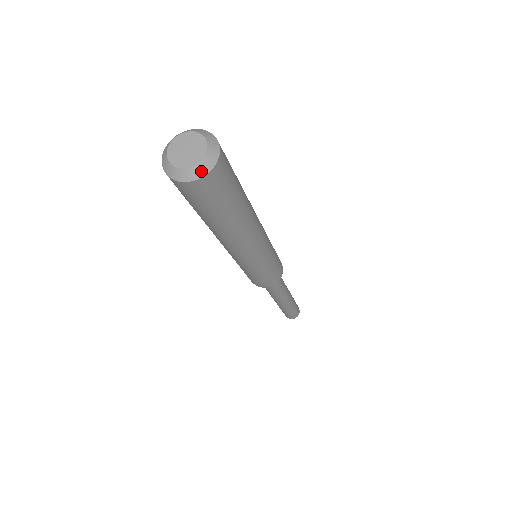
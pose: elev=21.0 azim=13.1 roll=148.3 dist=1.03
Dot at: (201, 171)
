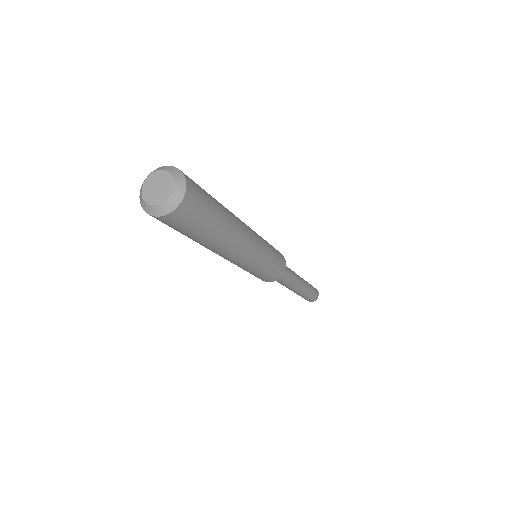
Dot at: (167, 209)
